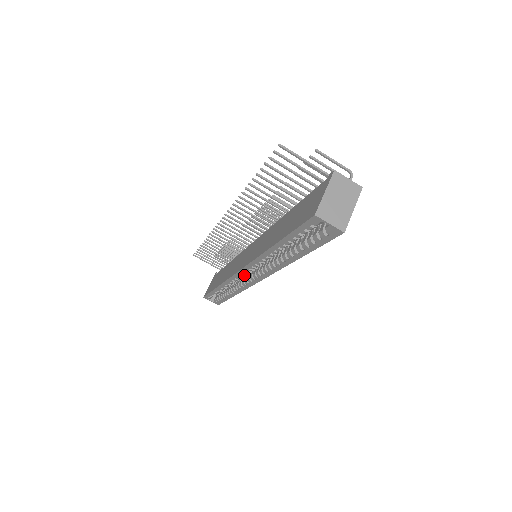
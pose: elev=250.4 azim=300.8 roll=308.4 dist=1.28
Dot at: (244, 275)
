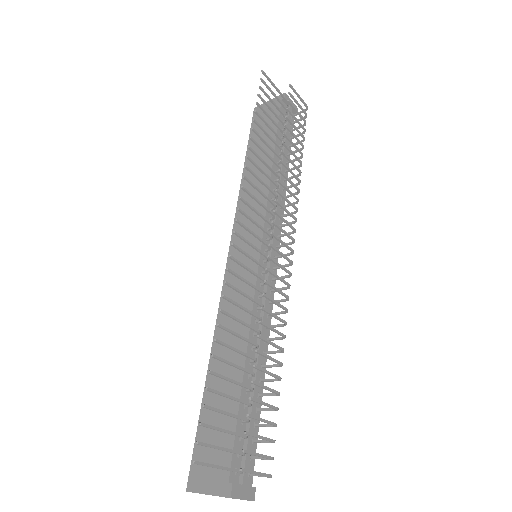
Dot at: occluded
